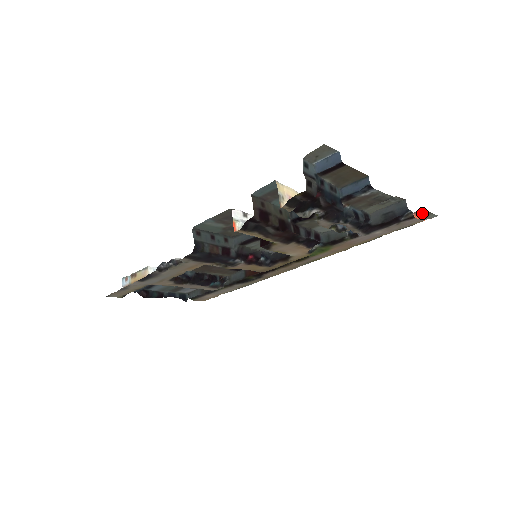
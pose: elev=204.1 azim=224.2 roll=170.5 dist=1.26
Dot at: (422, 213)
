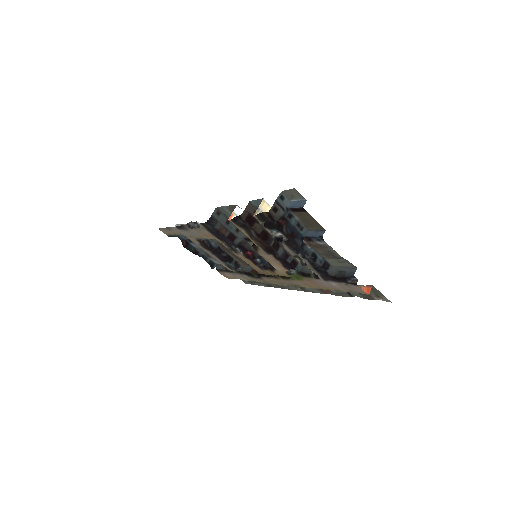
Dot at: occluded
